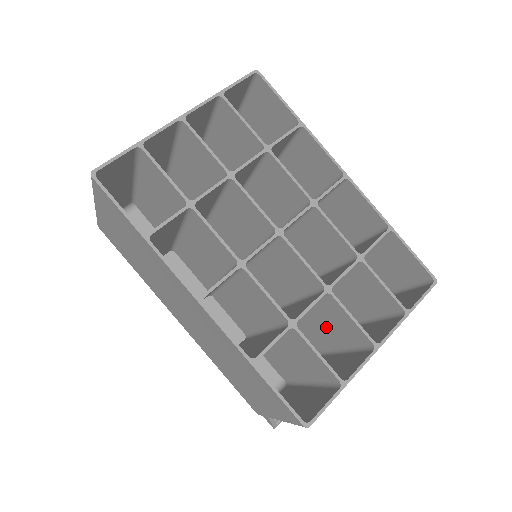
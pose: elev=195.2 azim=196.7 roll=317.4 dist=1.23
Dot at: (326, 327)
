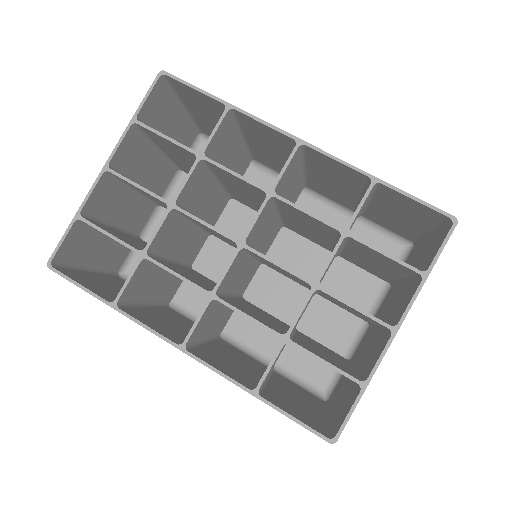
Dot at: occluded
